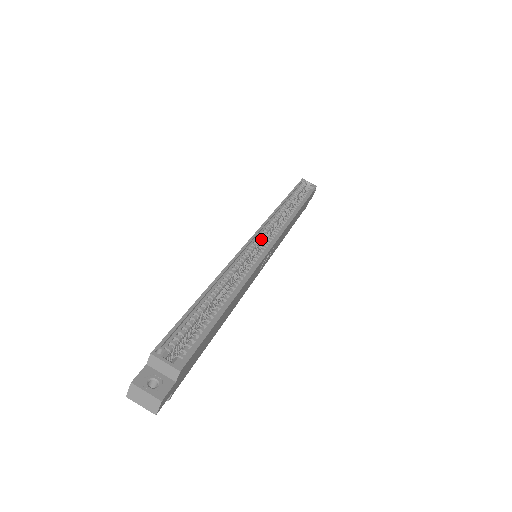
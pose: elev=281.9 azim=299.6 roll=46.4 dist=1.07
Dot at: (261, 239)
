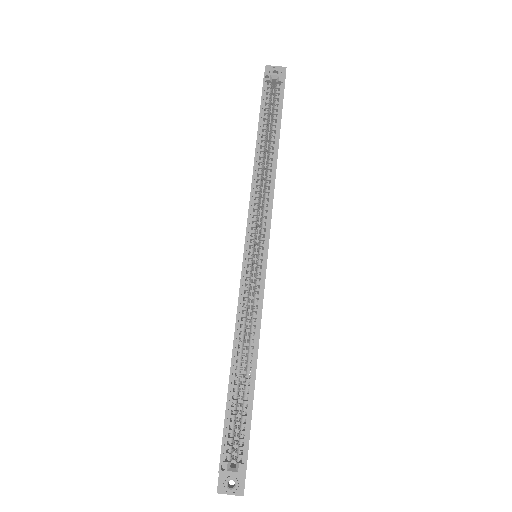
Dot at: (253, 246)
